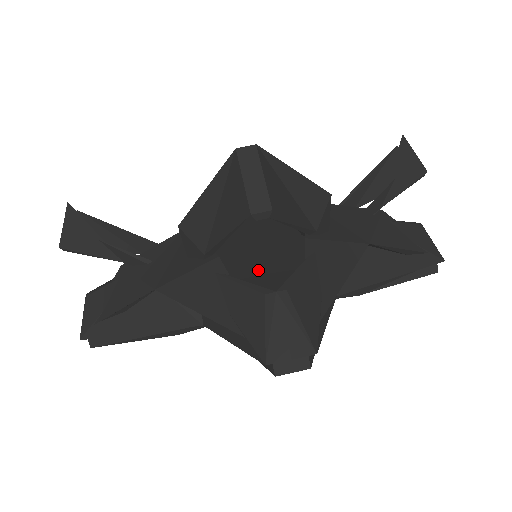
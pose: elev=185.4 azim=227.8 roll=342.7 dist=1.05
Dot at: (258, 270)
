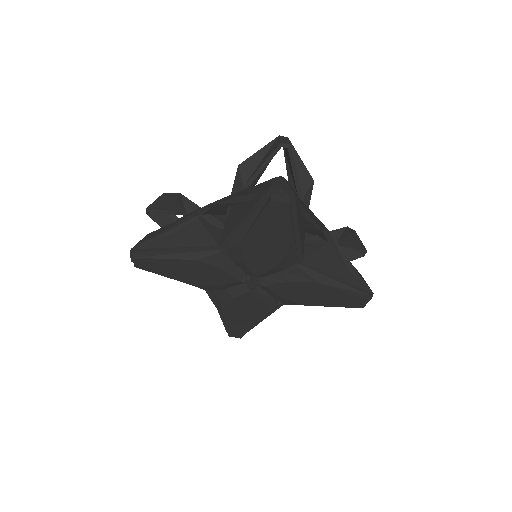
Dot at: occluded
